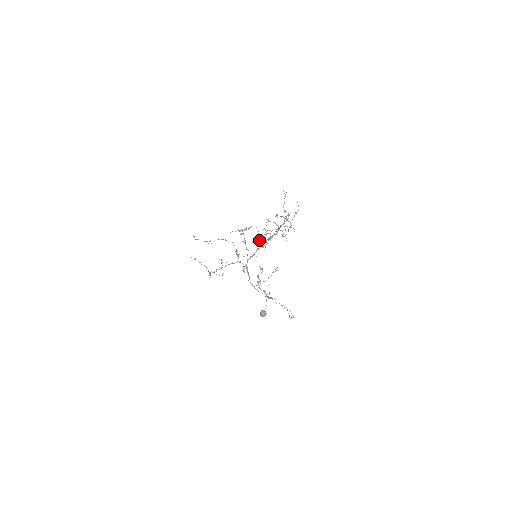
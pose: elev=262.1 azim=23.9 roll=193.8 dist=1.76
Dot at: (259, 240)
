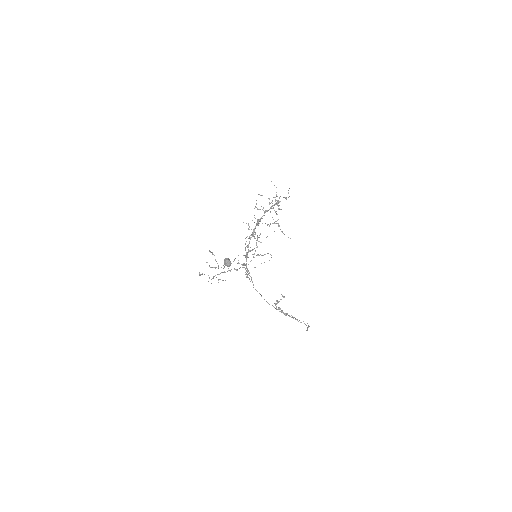
Dot at: (252, 232)
